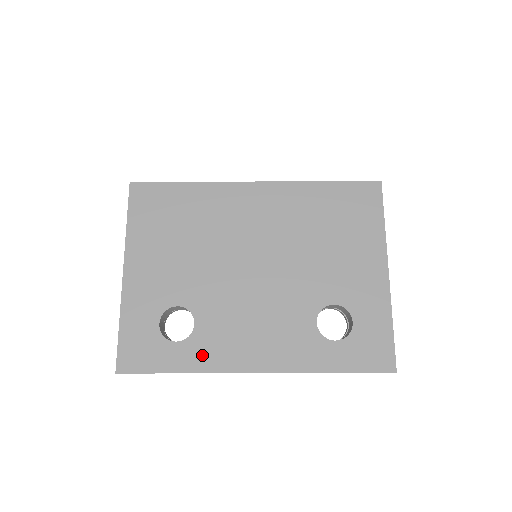
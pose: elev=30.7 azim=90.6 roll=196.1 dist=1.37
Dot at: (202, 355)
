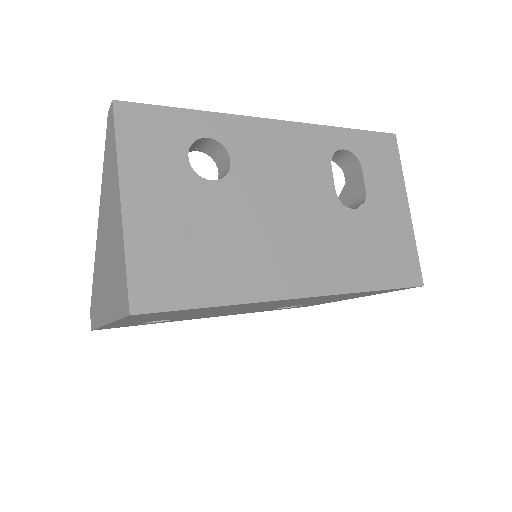
Dot at: occluded
